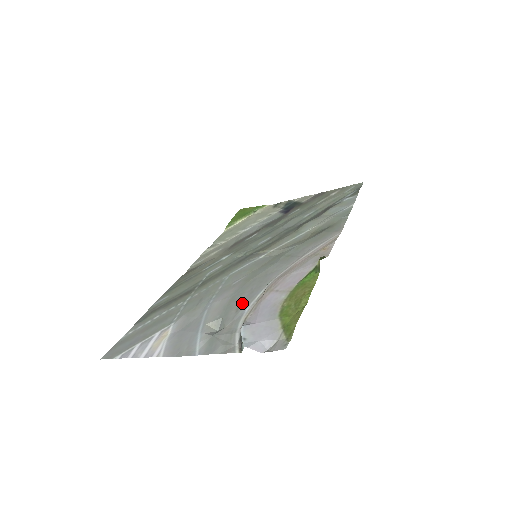
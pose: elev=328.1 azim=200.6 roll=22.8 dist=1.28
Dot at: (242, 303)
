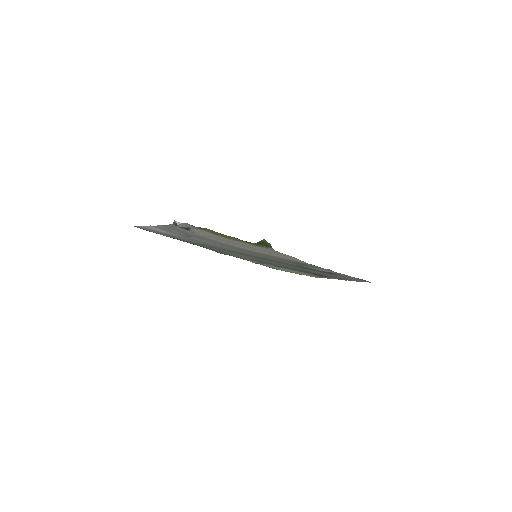
Dot at: (210, 239)
